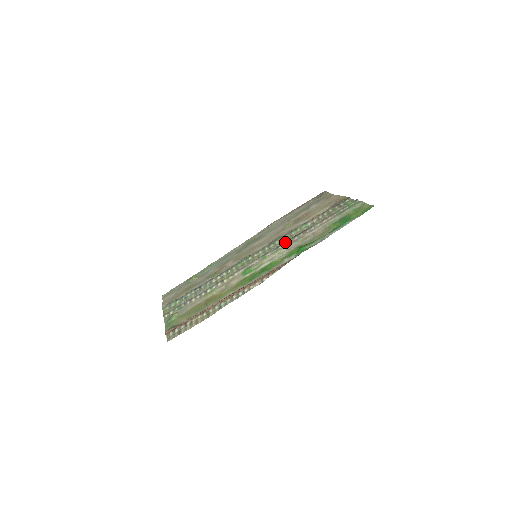
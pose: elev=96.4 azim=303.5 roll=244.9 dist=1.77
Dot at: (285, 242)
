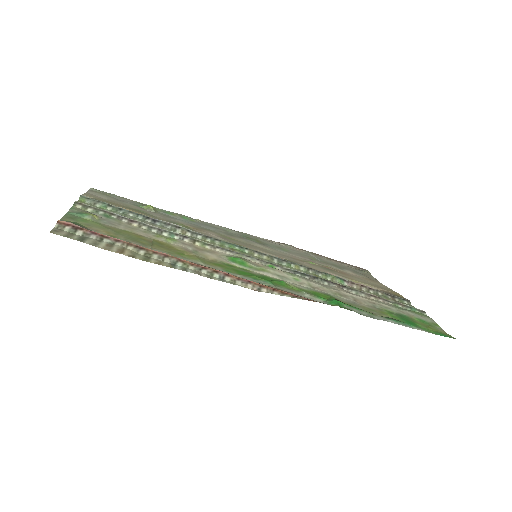
Dot at: (309, 275)
